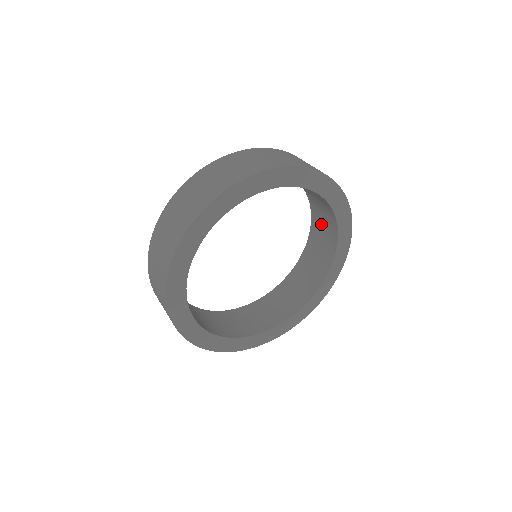
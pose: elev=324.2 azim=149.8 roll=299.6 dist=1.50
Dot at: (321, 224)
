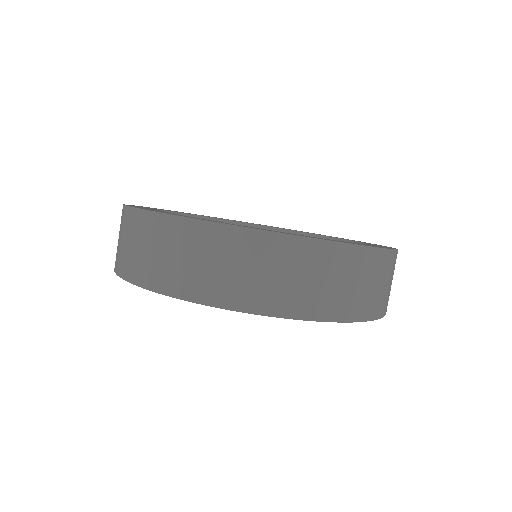
Dot at: occluded
